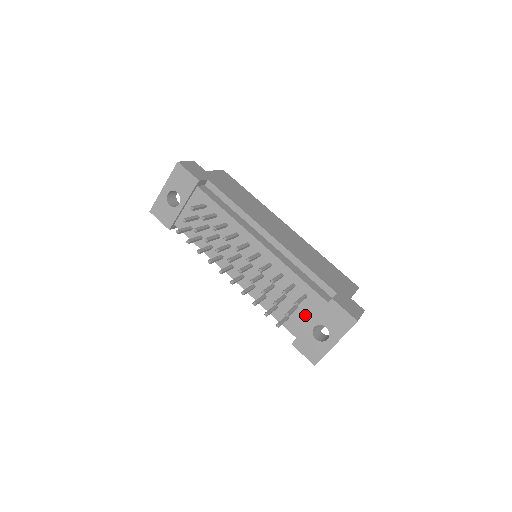
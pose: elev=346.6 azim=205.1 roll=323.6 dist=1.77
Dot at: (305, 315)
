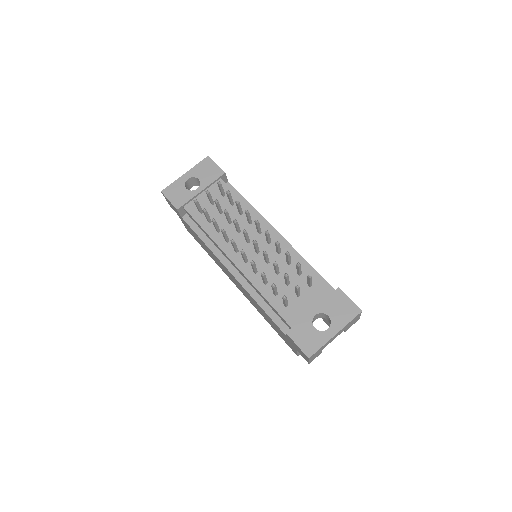
Dot at: (306, 304)
